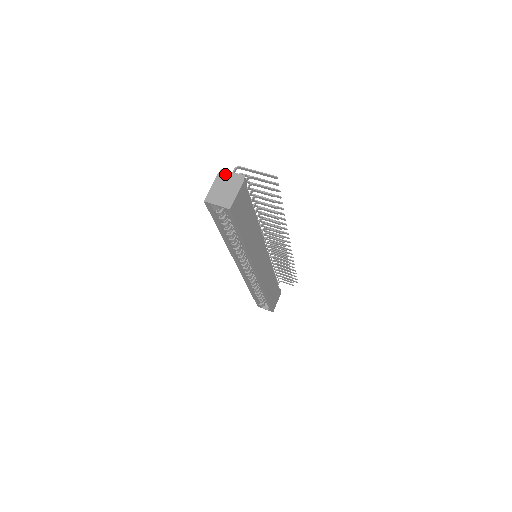
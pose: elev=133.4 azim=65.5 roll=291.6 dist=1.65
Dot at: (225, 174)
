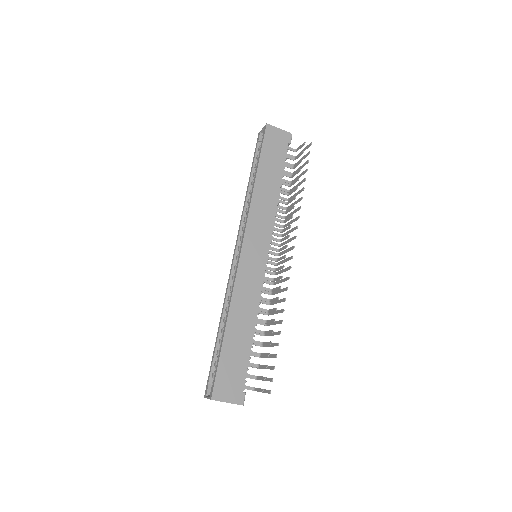
Dot at: occluded
